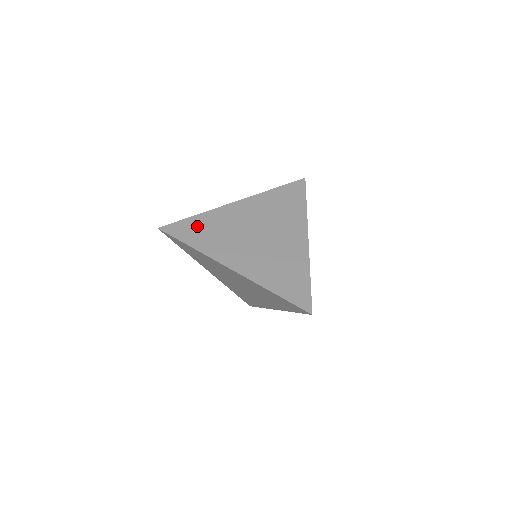
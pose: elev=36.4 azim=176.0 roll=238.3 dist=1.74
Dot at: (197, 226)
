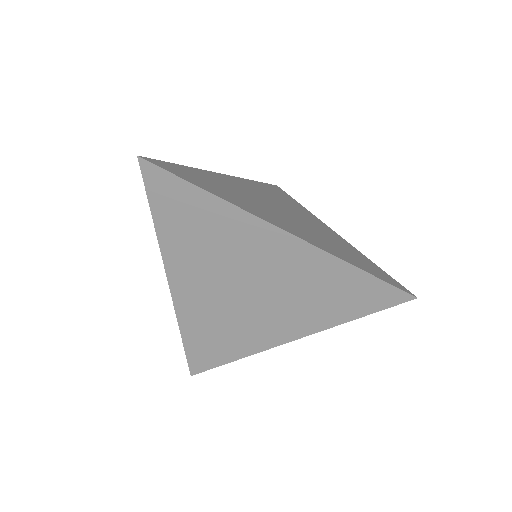
Dot at: (197, 175)
